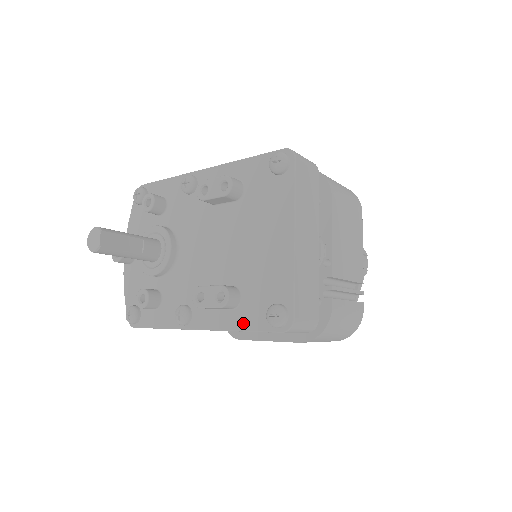
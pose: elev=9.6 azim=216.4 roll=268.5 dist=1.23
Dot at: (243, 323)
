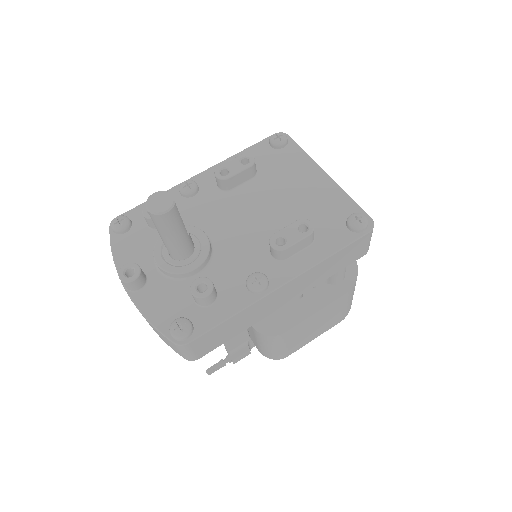
Dot at: (329, 248)
